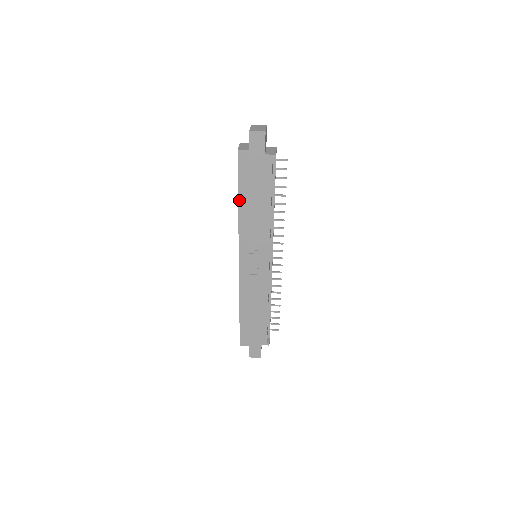
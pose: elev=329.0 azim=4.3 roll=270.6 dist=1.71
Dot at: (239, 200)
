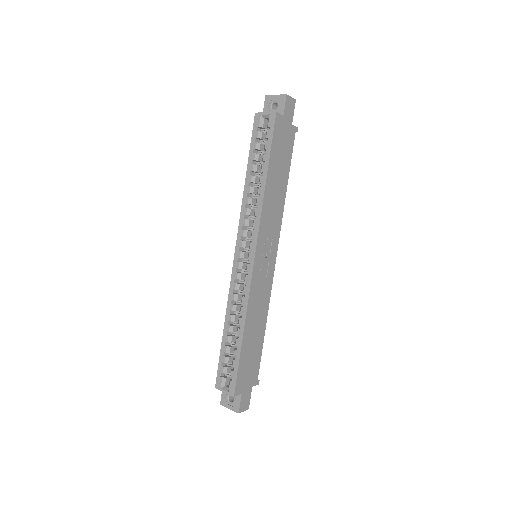
Dot at: (268, 174)
